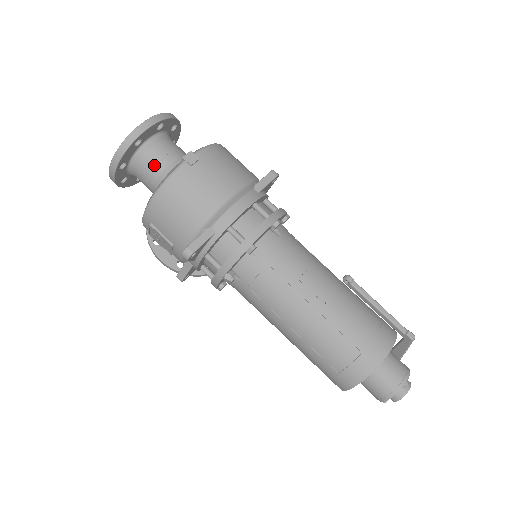
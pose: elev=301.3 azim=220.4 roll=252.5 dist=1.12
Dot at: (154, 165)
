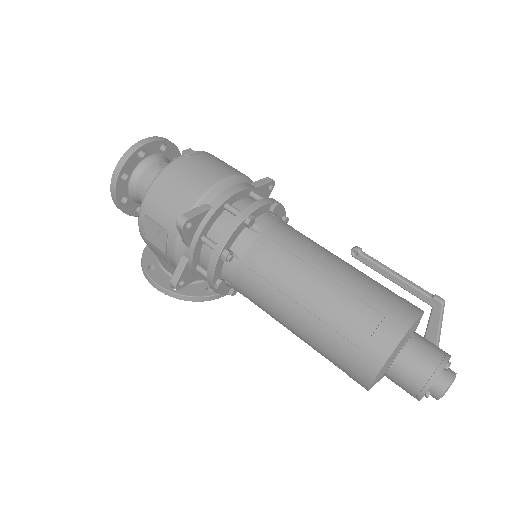
Dot at: (155, 175)
